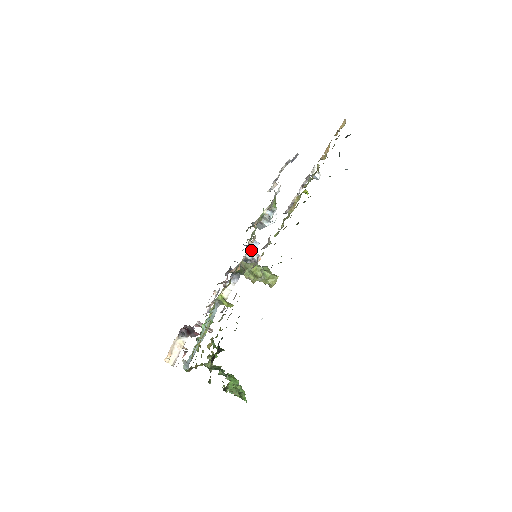
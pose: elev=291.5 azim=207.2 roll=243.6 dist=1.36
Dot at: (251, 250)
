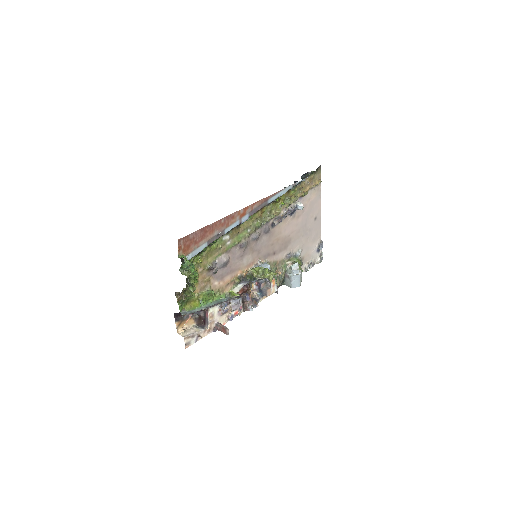
Dot at: occluded
